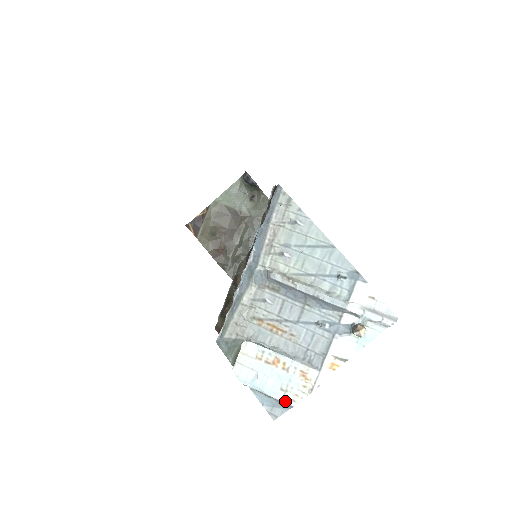
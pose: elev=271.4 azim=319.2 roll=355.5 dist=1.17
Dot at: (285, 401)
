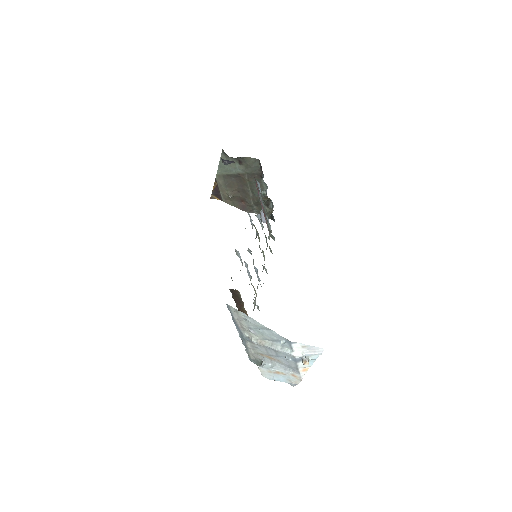
Dot at: (292, 383)
